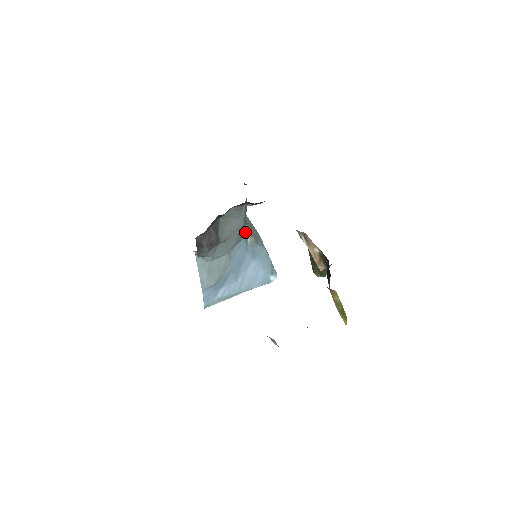
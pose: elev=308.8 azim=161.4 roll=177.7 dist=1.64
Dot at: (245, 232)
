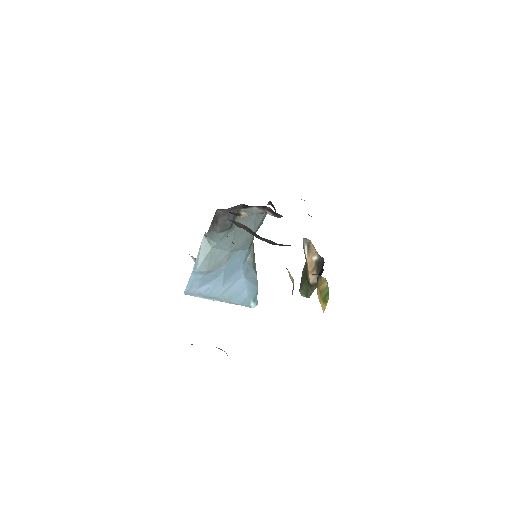
Dot at: (250, 247)
